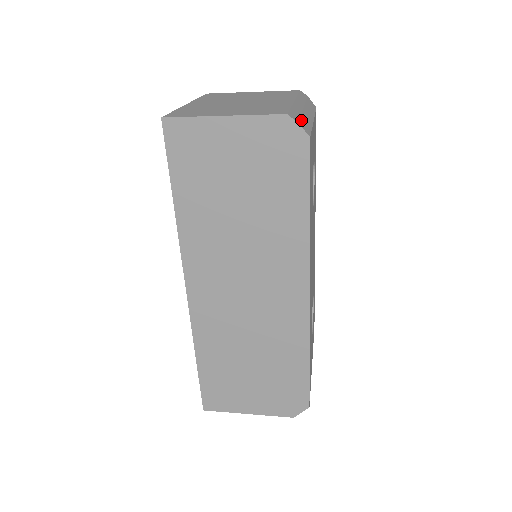
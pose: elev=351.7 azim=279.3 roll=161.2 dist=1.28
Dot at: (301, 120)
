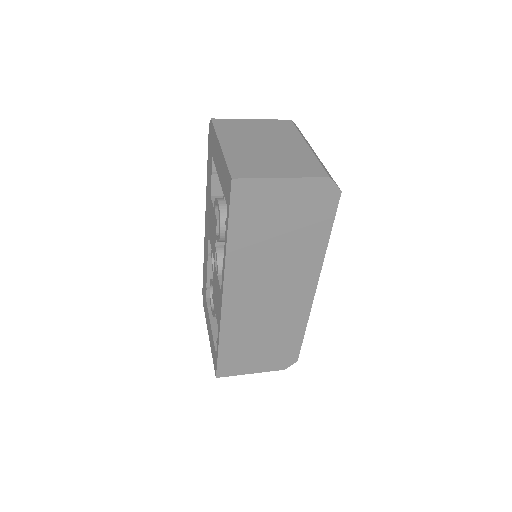
Dot at: (329, 174)
